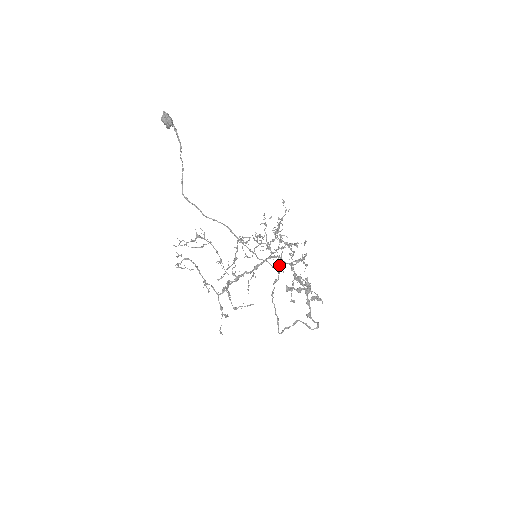
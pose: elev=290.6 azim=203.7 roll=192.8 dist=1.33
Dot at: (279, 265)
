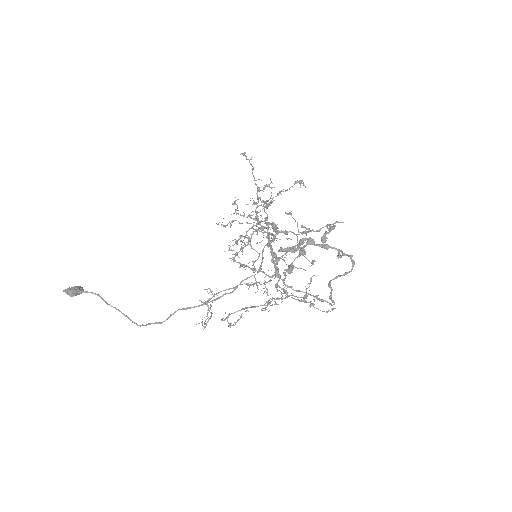
Dot at: (262, 260)
